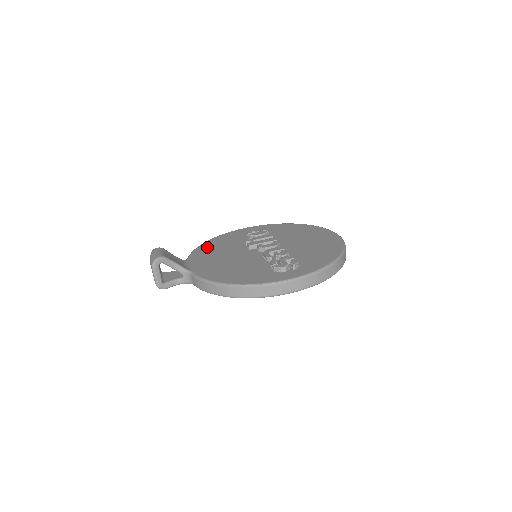
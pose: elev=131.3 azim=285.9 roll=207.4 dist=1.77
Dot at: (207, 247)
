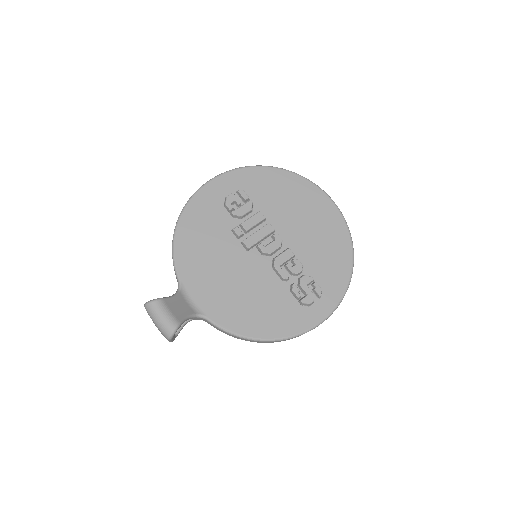
Dot at: (188, 247)
